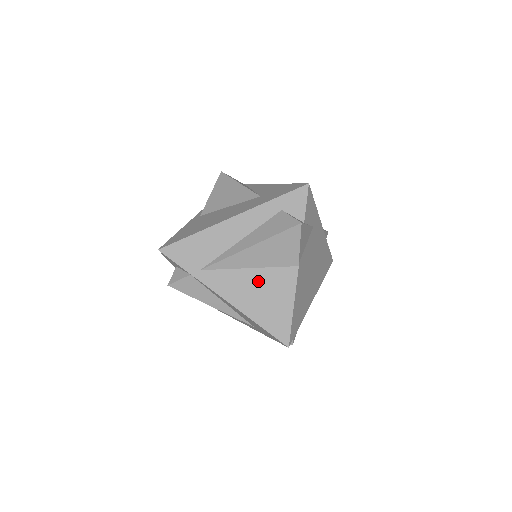
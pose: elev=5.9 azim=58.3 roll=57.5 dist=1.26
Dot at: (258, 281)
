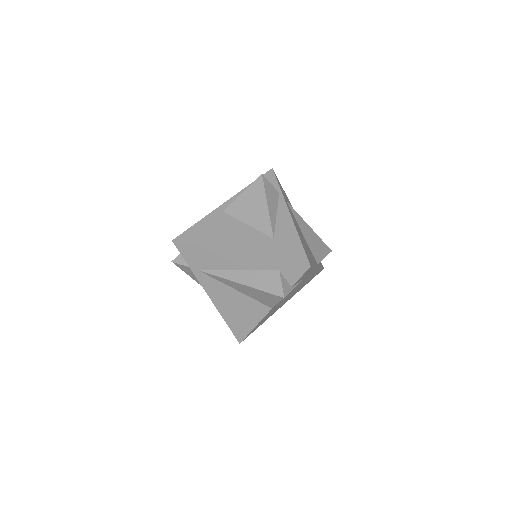
Dot at: (238, 300)
